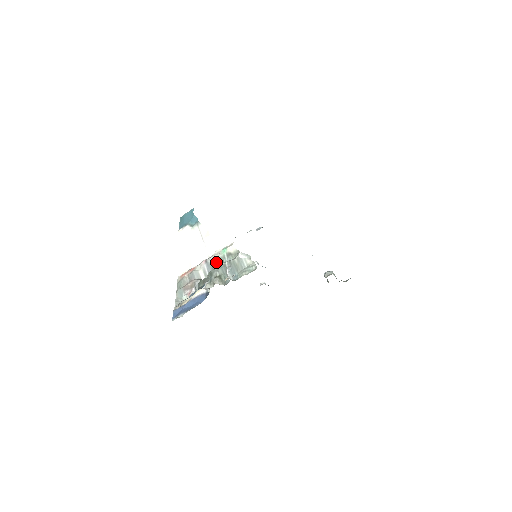
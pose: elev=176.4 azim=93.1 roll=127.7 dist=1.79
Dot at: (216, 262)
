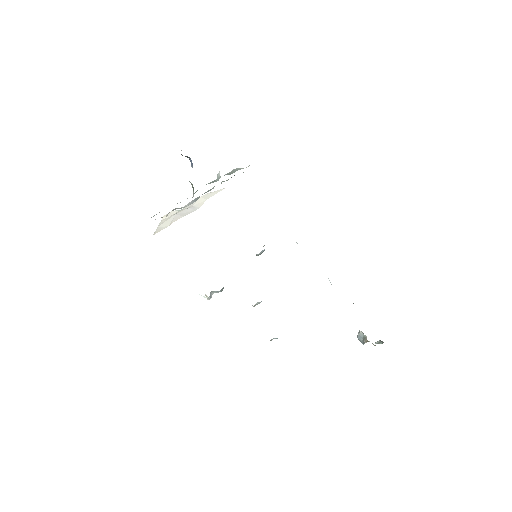
Dot at: (205, 192)
